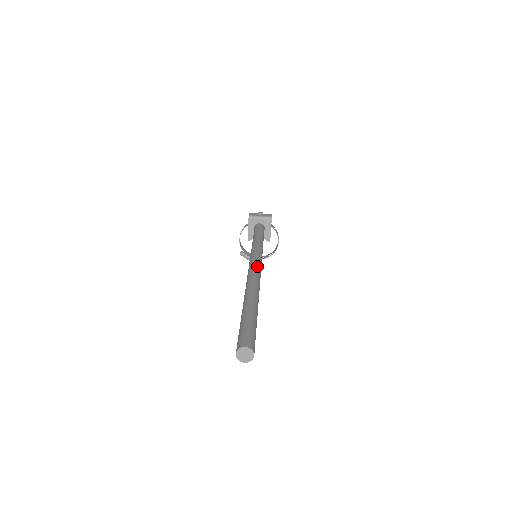
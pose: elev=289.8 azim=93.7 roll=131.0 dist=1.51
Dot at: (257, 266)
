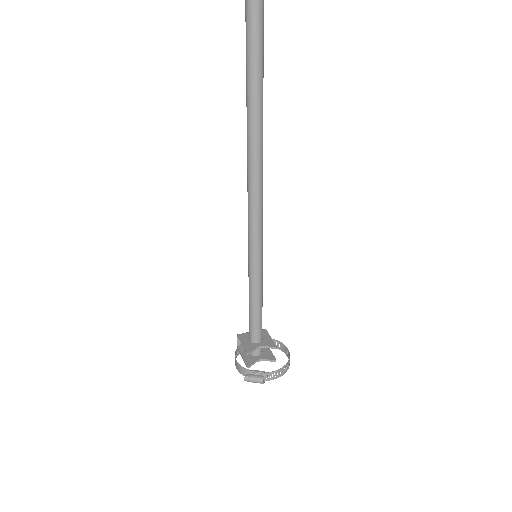
Dot at: occluded
